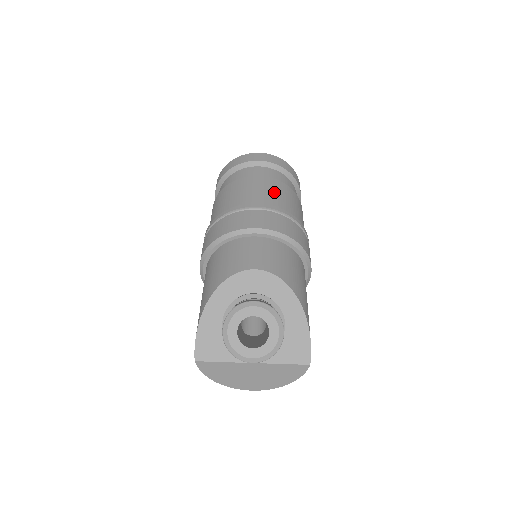
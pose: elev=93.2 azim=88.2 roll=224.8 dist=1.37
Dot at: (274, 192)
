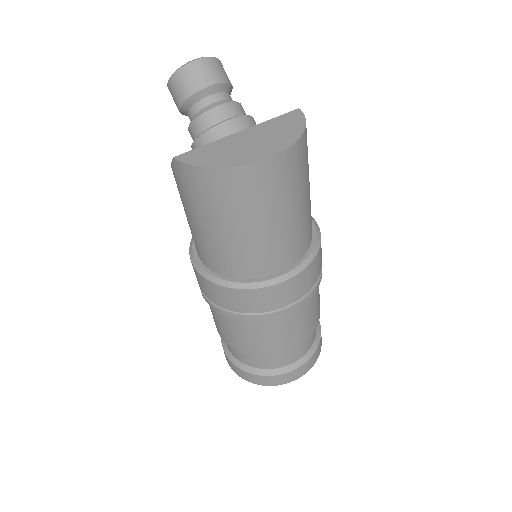
Dot at: occluded
